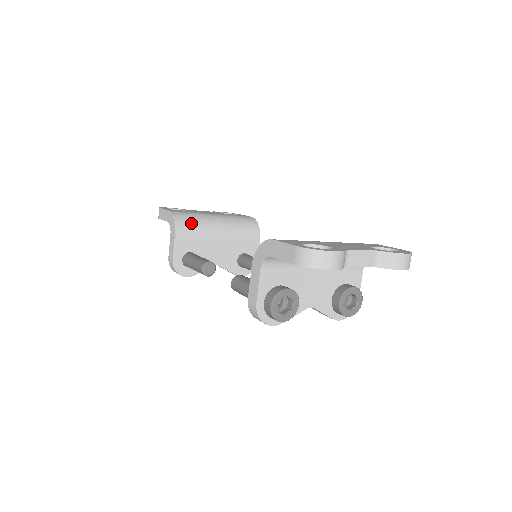
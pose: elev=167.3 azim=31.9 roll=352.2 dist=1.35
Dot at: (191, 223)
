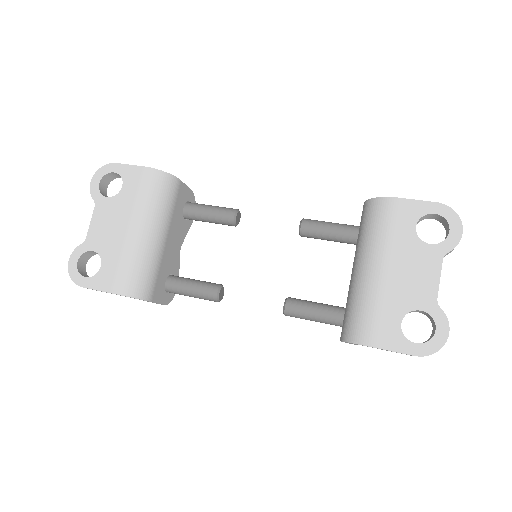
Dot at: (144, 276)
